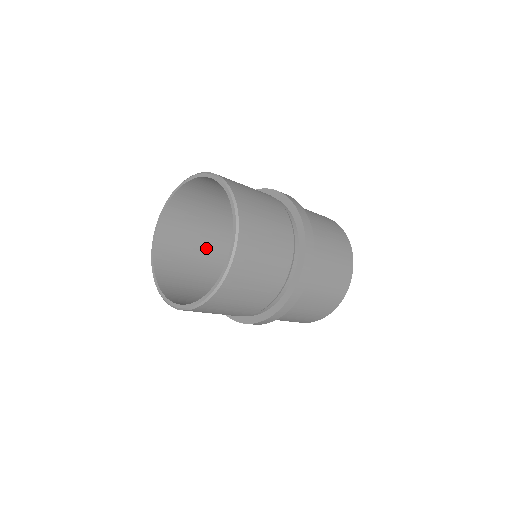
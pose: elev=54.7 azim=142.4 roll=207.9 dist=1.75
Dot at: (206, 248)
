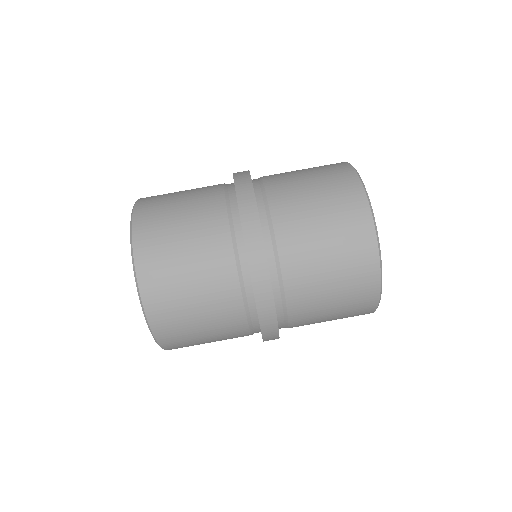
Dot at: occluded
